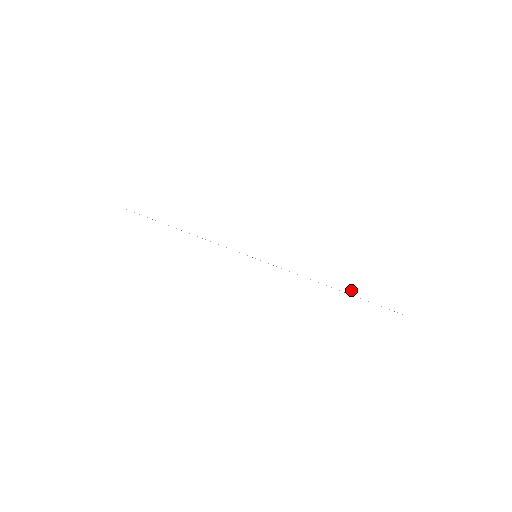
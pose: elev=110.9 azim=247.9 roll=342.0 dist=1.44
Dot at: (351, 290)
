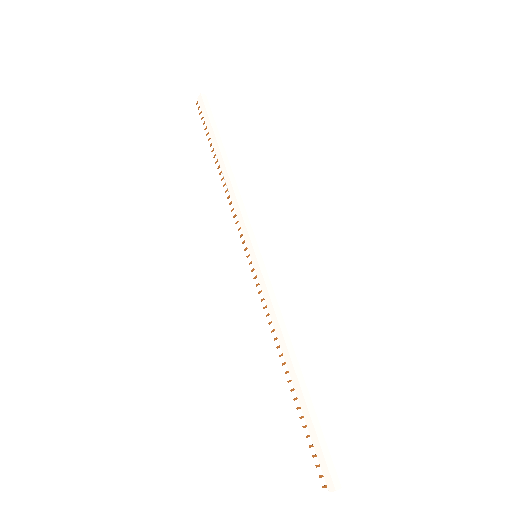
Dot at: (308, 392)
